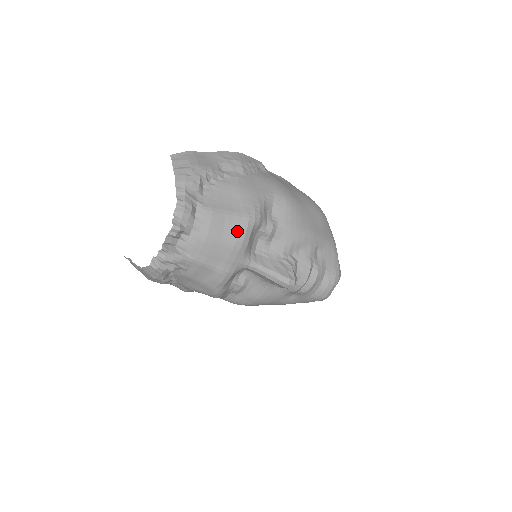
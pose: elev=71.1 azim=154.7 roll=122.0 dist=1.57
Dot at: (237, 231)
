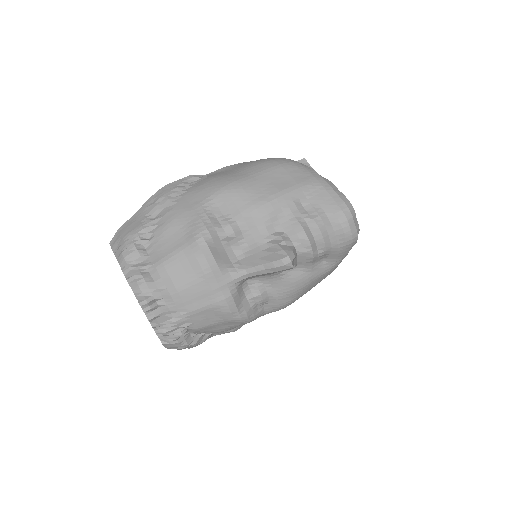
Dot at: (195, 261)
